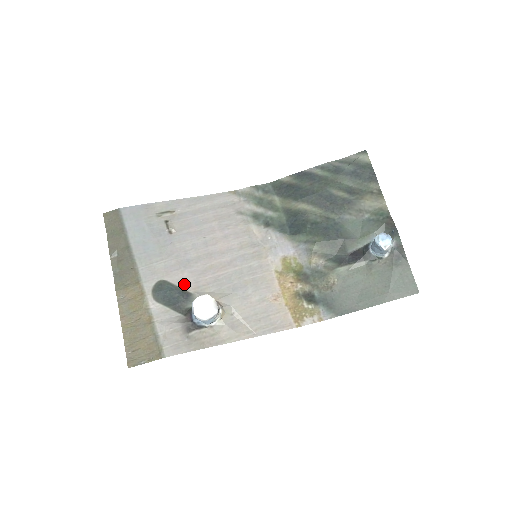
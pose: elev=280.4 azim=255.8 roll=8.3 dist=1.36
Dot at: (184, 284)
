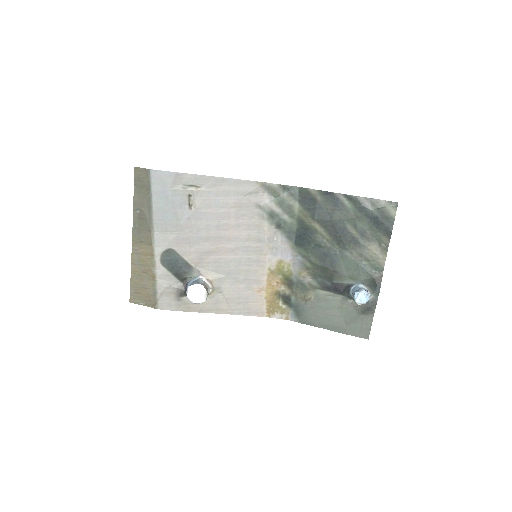
Dot at: (189, 257)
